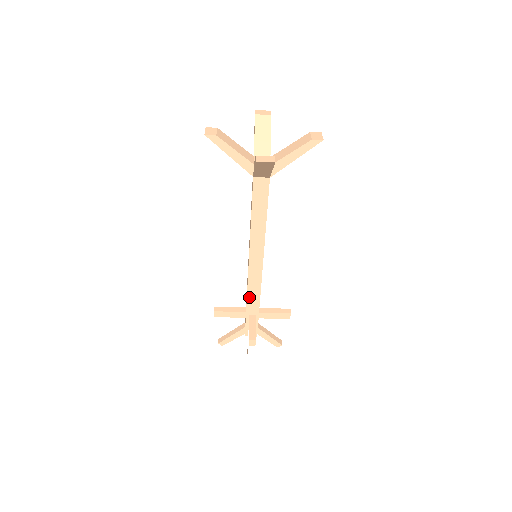
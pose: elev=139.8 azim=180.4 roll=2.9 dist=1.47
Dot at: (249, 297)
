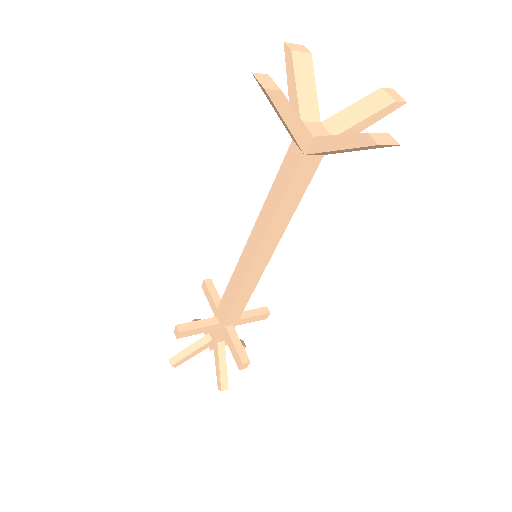
Dot at: (225, 296)
